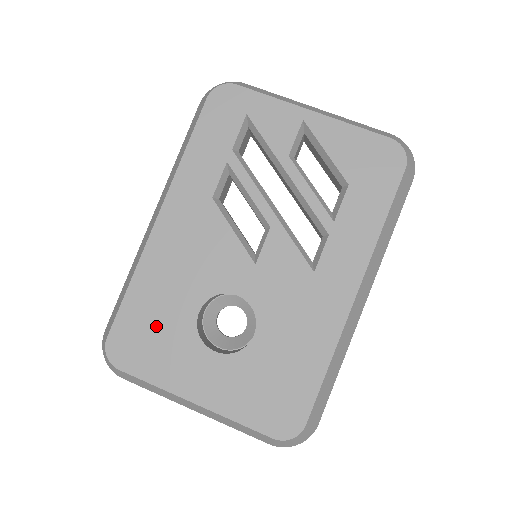
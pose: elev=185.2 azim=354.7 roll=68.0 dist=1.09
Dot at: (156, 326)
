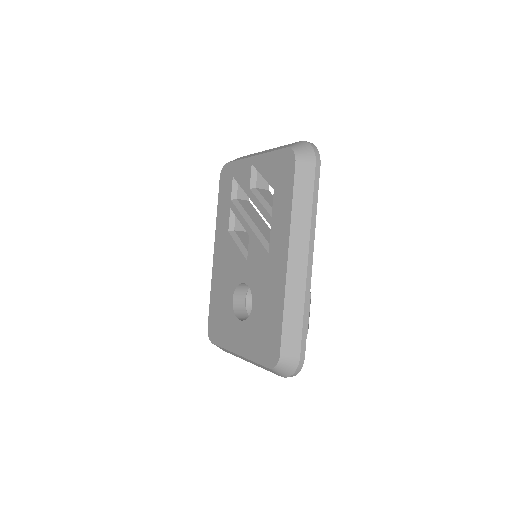
Dot at: (221, 314)
